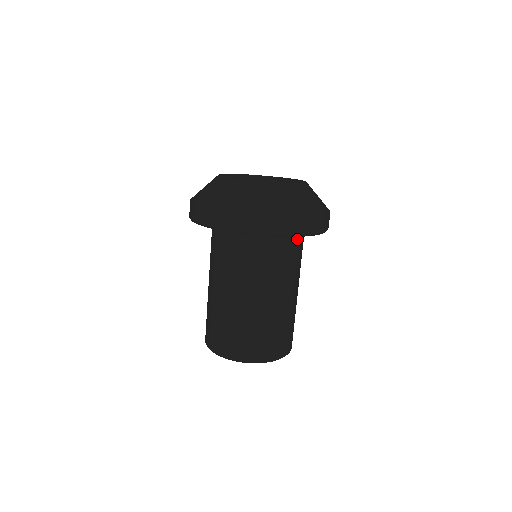
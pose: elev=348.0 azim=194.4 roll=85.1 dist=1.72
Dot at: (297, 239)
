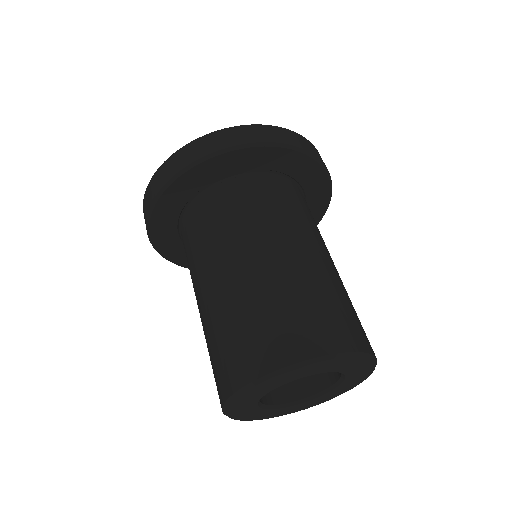
Dot at: occluded
